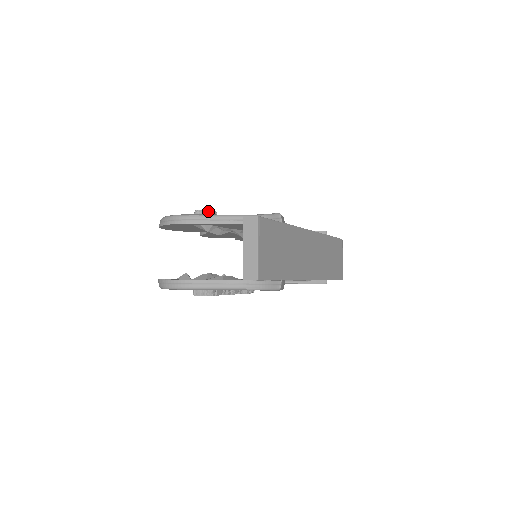
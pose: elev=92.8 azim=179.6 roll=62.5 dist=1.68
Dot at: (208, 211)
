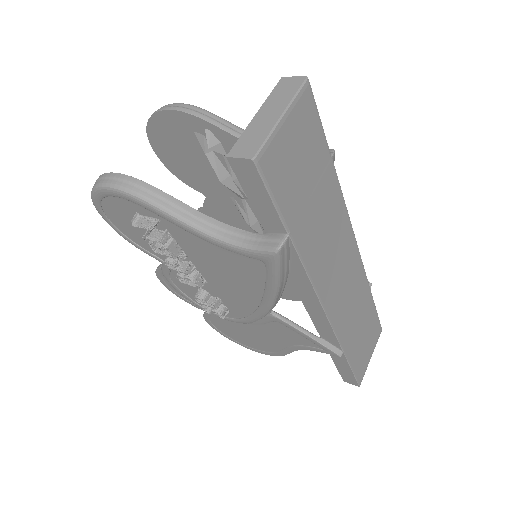
Dot at: occluded
